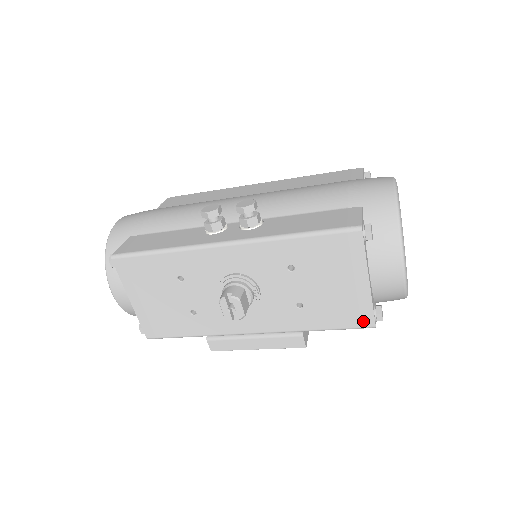
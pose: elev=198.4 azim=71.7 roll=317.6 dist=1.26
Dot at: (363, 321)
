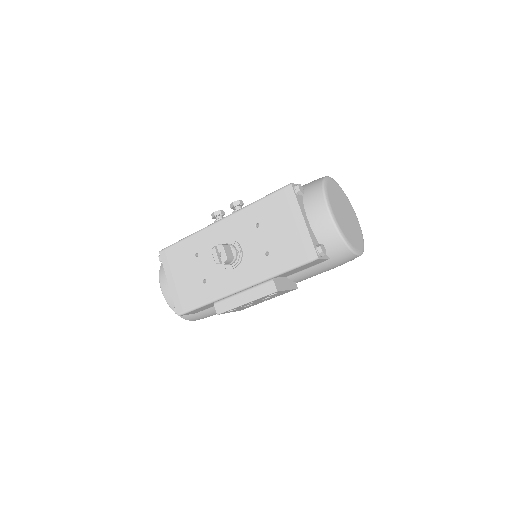
Dot at: (308, 254)
